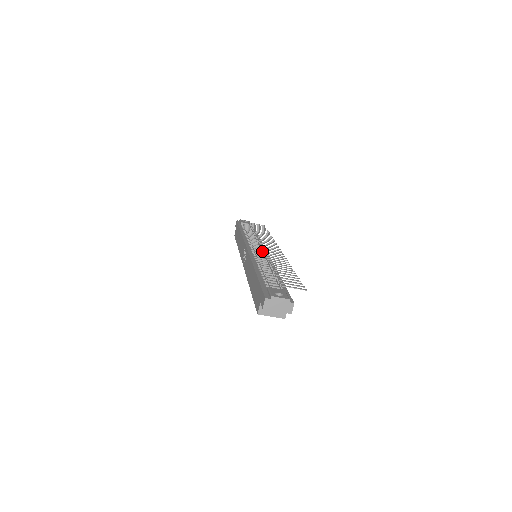
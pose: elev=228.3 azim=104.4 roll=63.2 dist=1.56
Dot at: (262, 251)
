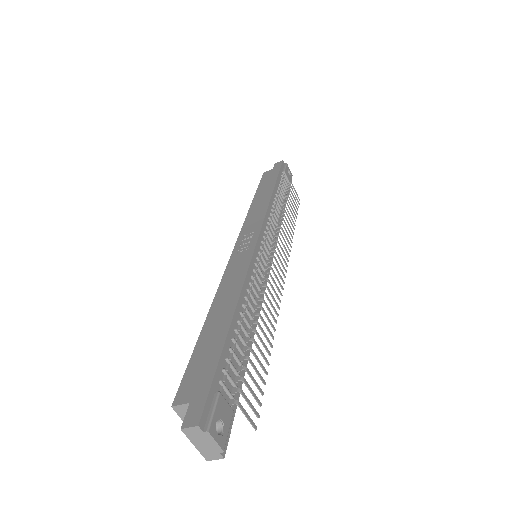
Dot at: (267, 265)
